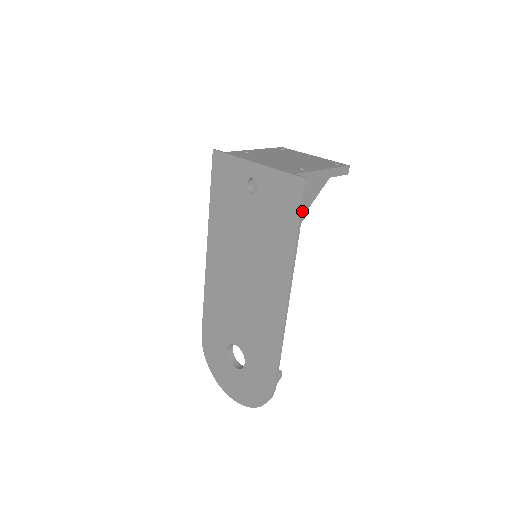
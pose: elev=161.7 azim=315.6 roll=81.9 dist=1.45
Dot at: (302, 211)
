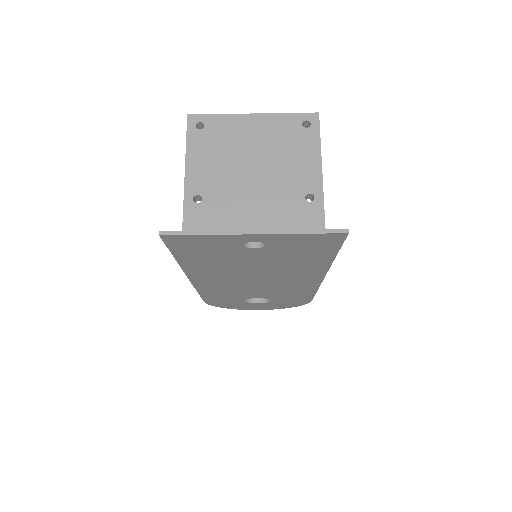
Dot at: occluded
